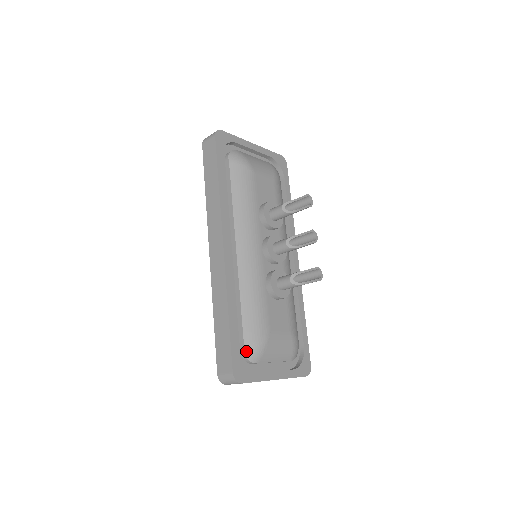
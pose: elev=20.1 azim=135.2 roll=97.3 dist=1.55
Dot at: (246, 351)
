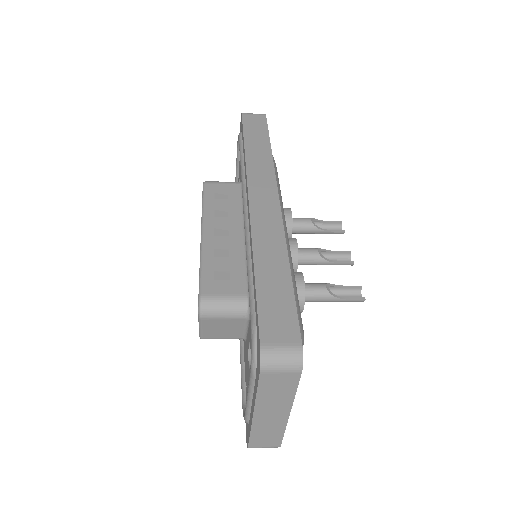
Dot at: occluded
